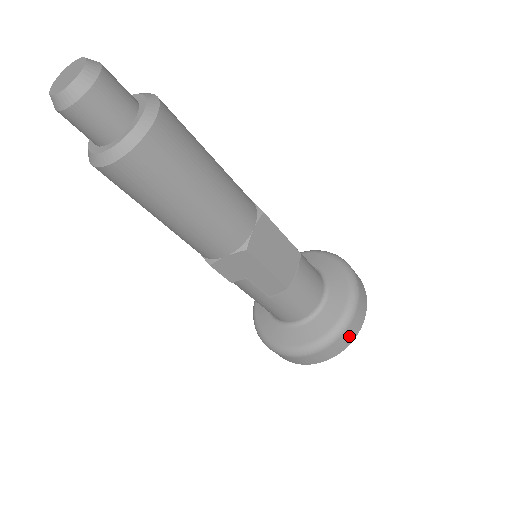
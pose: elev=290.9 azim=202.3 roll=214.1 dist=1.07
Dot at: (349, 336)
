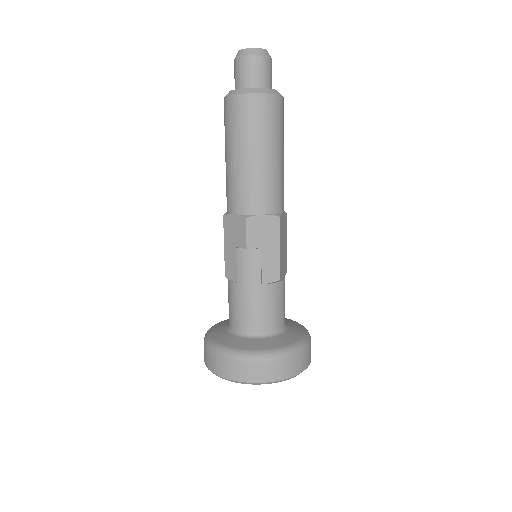
Dot at: (303, 362)
